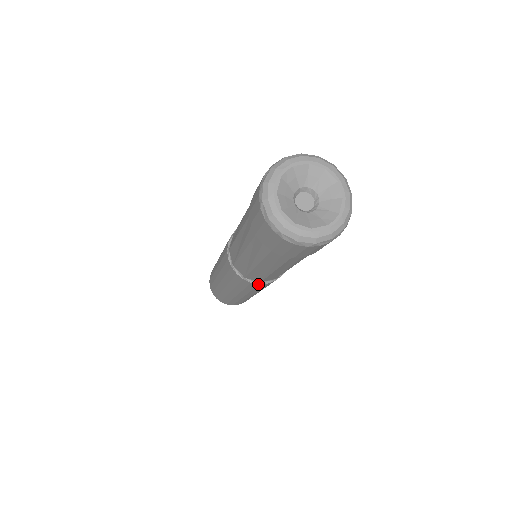
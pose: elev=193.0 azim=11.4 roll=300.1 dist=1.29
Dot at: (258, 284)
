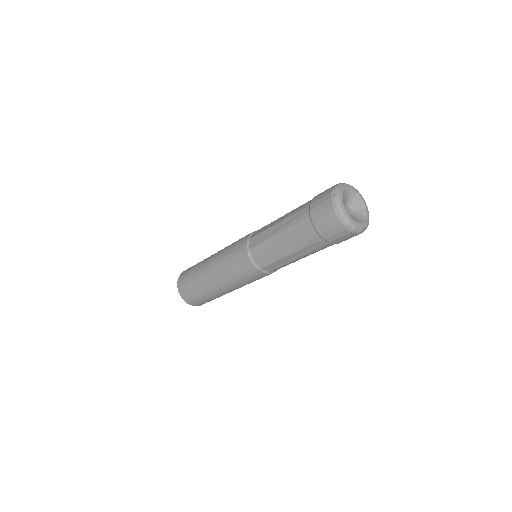
Dot at: (267, 274)
